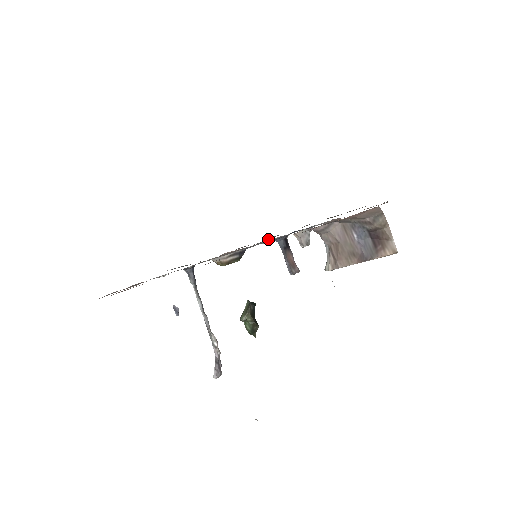
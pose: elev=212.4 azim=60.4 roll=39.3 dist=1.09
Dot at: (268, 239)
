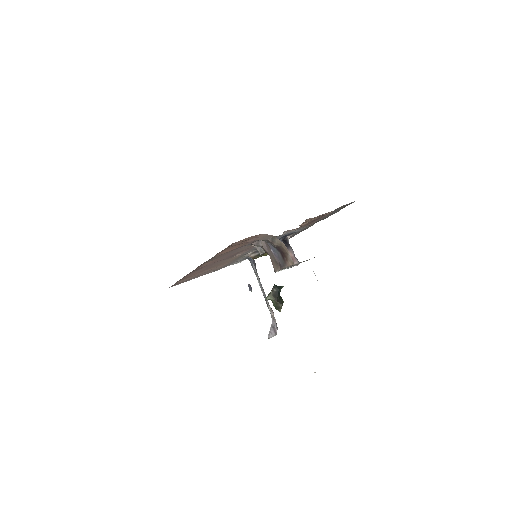
Dot at: (293, 236)
